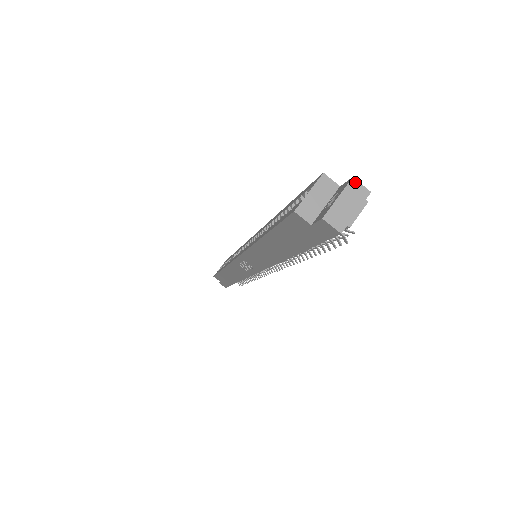
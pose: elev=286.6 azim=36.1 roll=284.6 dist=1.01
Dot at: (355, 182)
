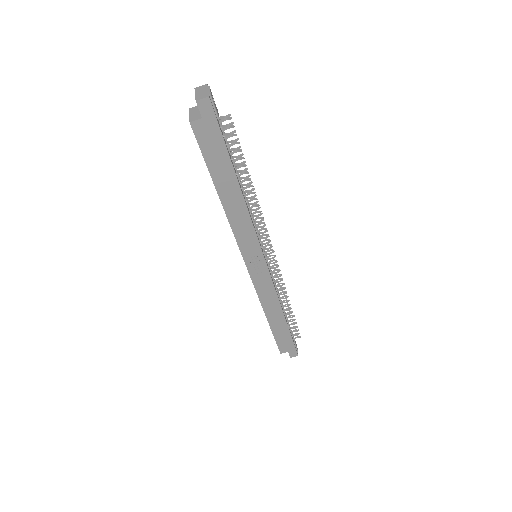
Dot at: (197, 88)
